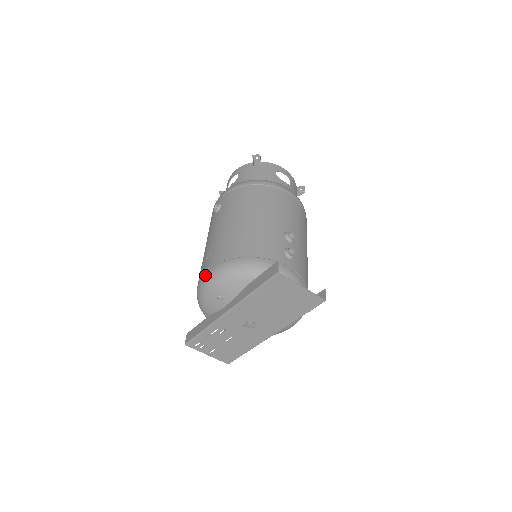
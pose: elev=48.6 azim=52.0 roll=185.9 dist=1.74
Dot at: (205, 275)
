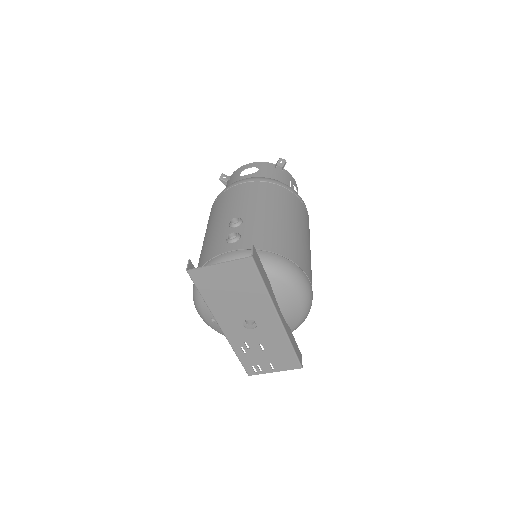
Dot at: occluded
